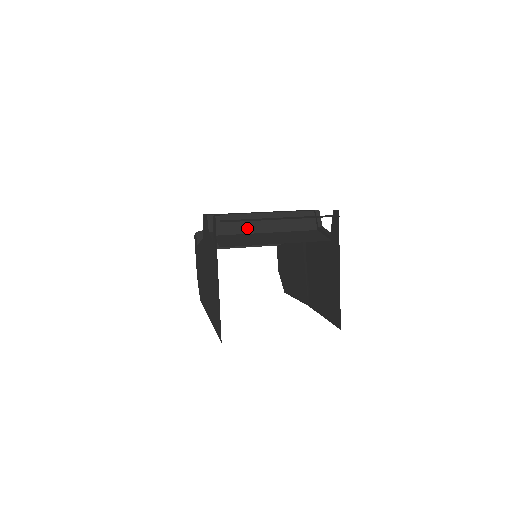
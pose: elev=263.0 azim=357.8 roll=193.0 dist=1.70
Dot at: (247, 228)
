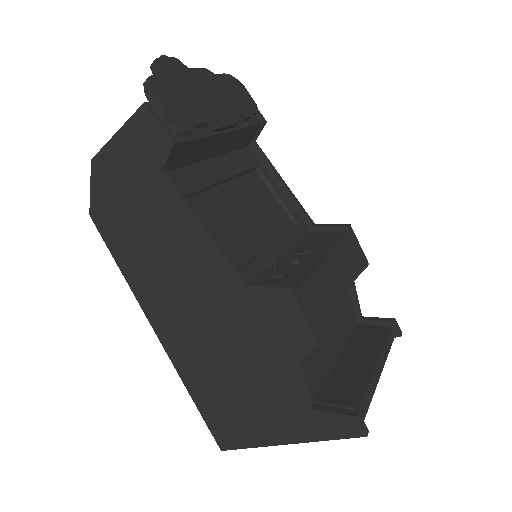
Dot at: occluded
